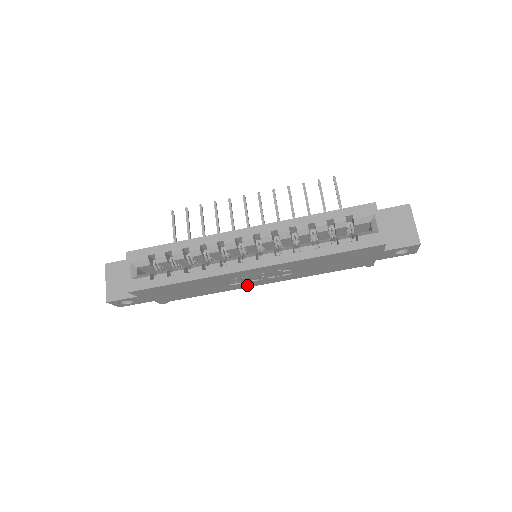
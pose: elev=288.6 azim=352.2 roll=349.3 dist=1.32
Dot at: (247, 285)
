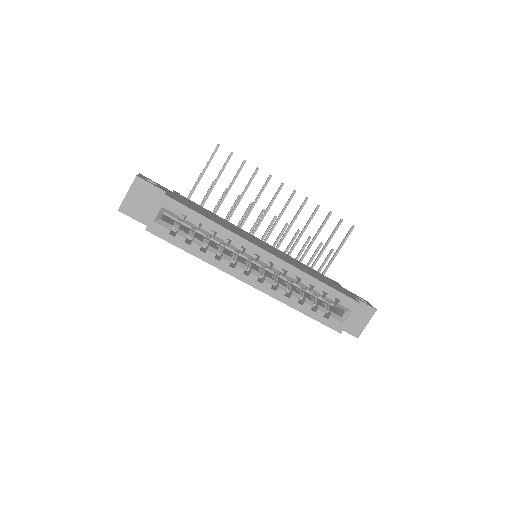
Dot at: occluded
